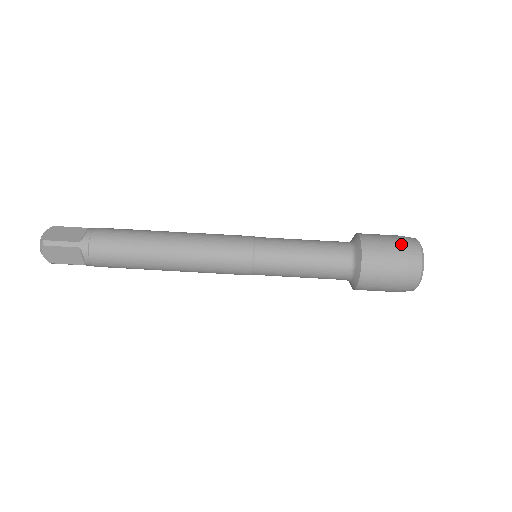
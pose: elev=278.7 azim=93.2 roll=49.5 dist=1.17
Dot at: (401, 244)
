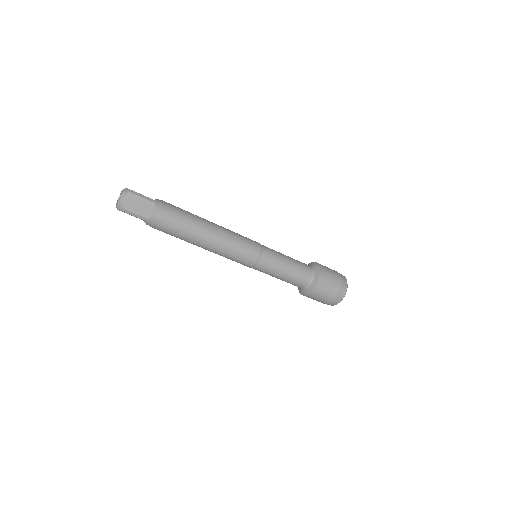
Dot at: (336, 292)
